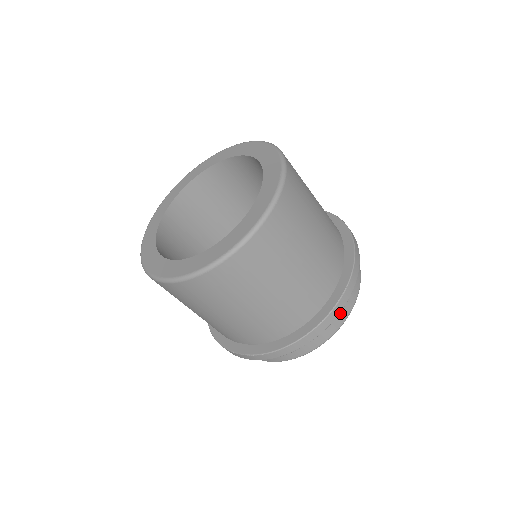
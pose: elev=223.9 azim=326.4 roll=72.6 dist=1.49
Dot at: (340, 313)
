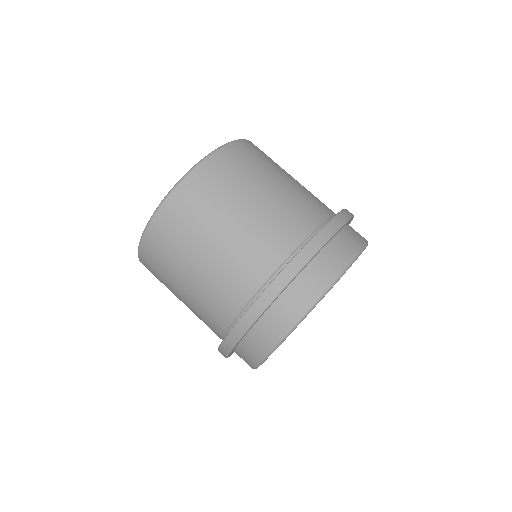
Dot at: (311, 282)
